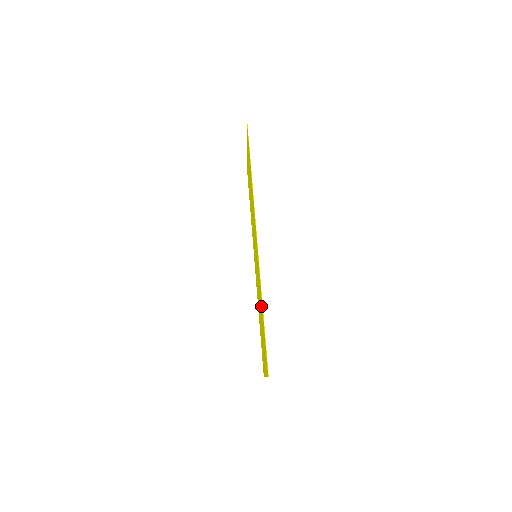
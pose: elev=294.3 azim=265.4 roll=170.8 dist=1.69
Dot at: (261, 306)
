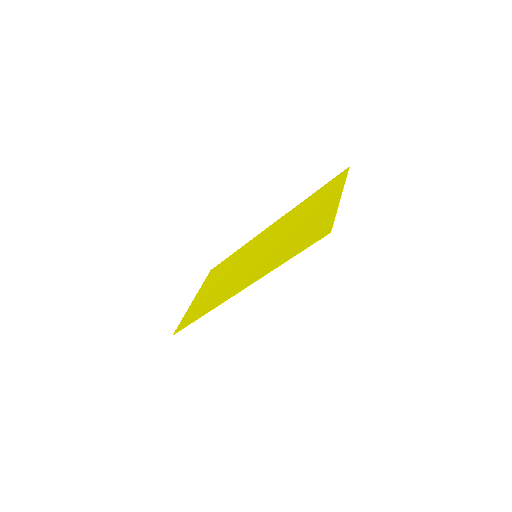
Dot at: (210, 303)
